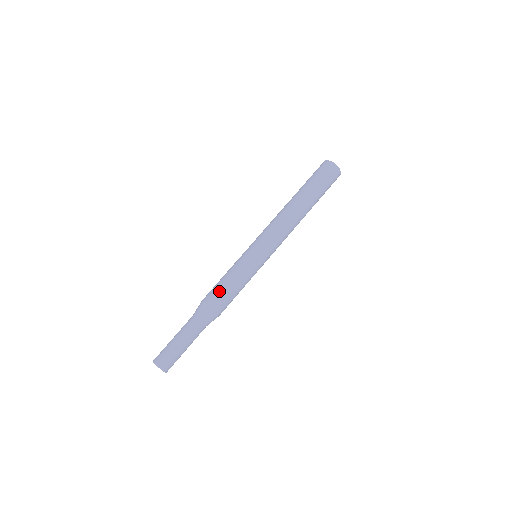
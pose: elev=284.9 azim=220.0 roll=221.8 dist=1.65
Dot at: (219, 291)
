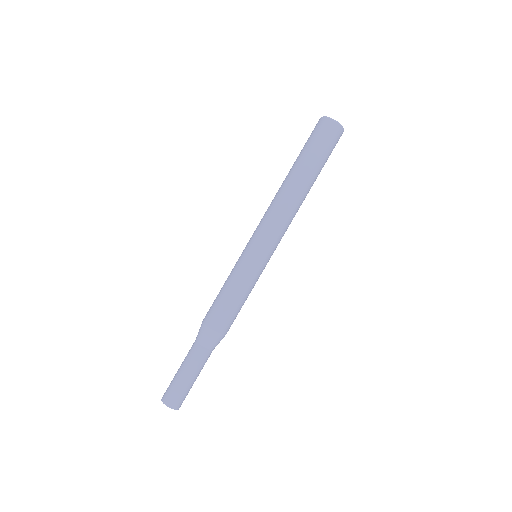
Dot at: (214, 305)
